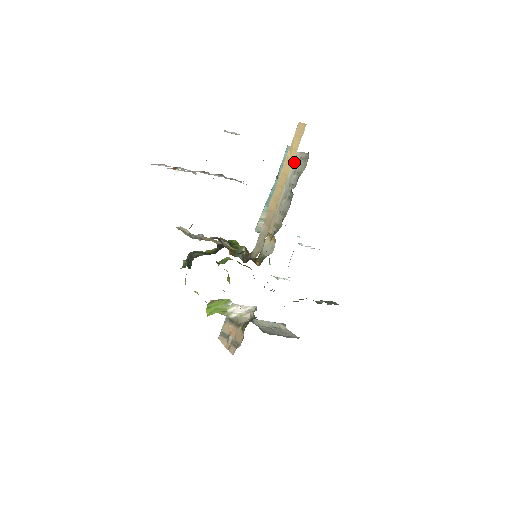
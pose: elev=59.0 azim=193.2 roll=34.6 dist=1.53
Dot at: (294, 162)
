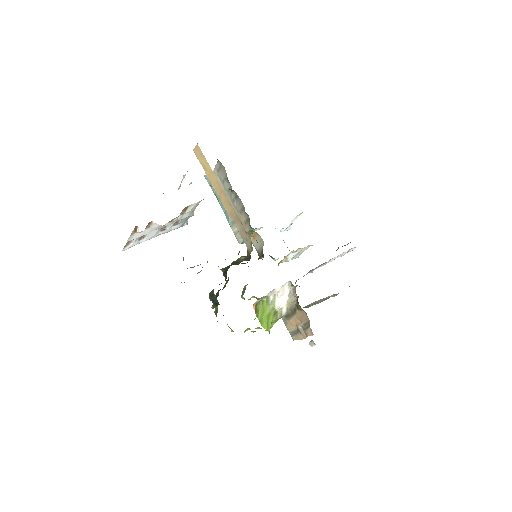
Dot at: (217, 178)
